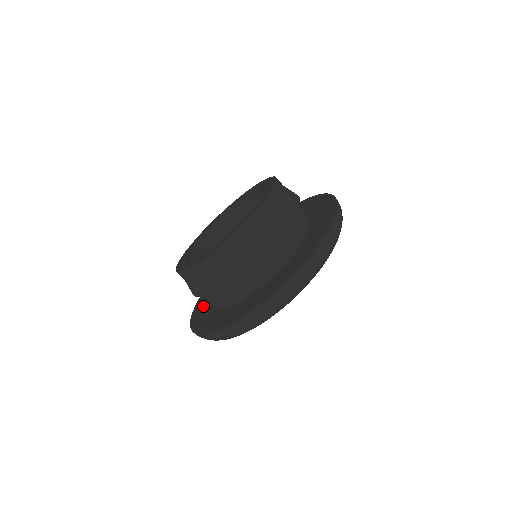
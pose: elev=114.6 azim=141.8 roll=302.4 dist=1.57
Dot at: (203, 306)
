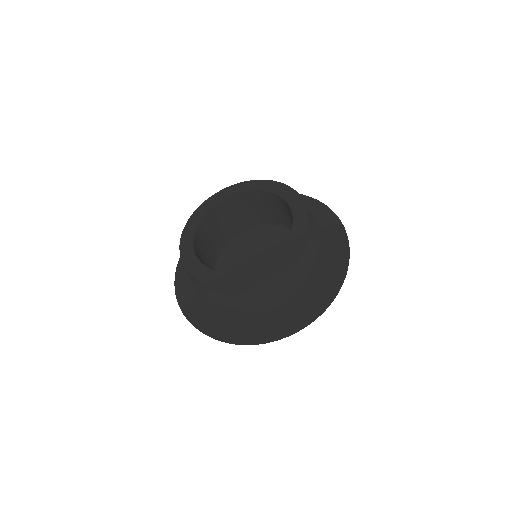
Dot at: occluded
